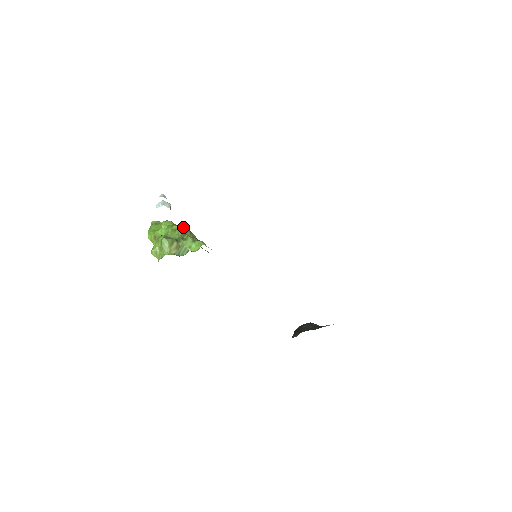
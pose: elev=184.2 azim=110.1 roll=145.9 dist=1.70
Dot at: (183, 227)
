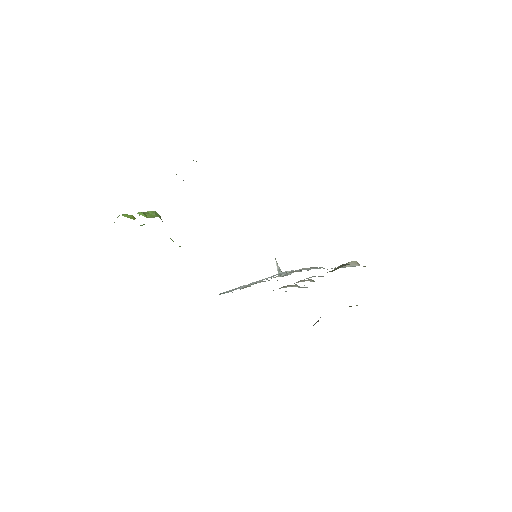
Dot at: occluded
